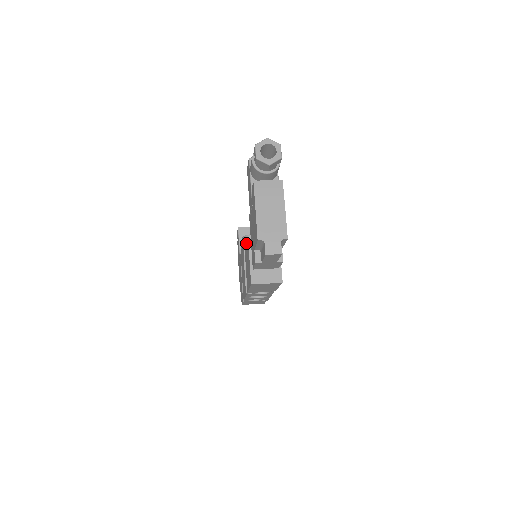
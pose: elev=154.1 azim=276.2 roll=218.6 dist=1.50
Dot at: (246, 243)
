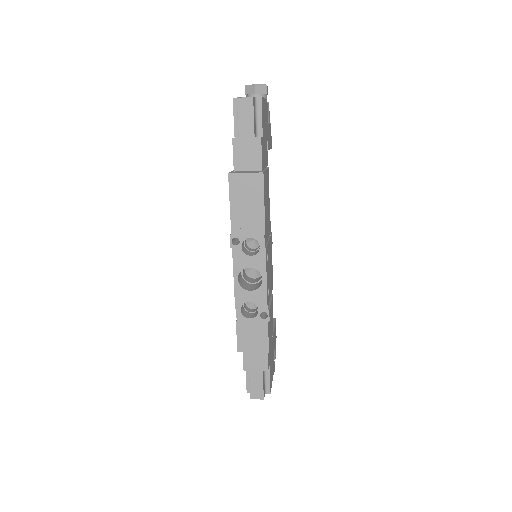
Dot at: occluded
